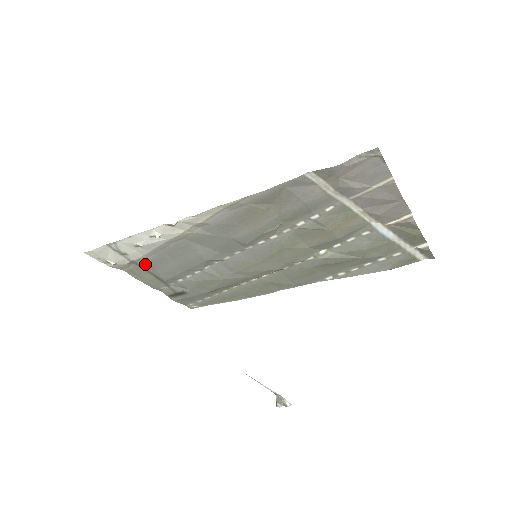
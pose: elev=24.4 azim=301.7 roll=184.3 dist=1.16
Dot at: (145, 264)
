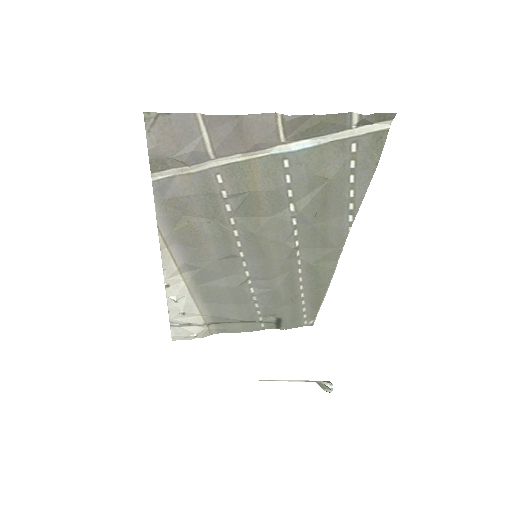
Dot at: (216, 320)
